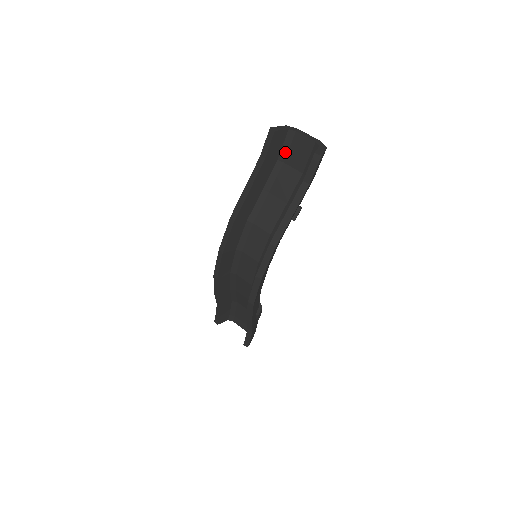
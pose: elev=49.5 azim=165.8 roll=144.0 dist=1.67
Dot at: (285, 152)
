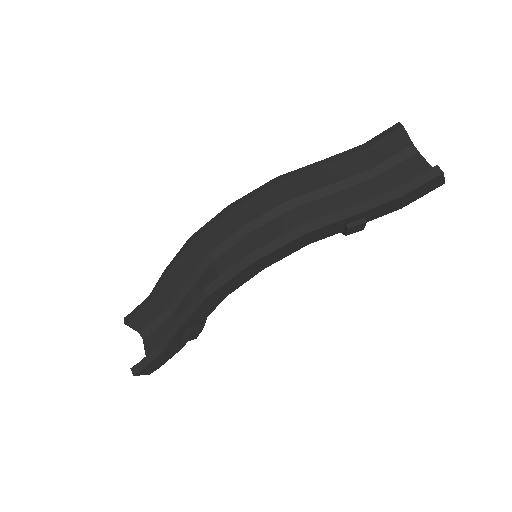
Dot at: (389, 165)
